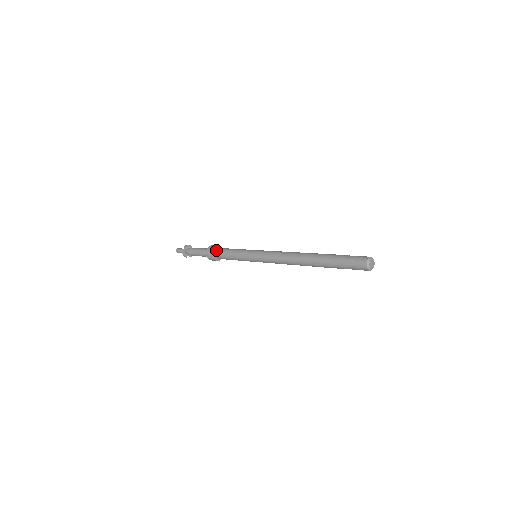
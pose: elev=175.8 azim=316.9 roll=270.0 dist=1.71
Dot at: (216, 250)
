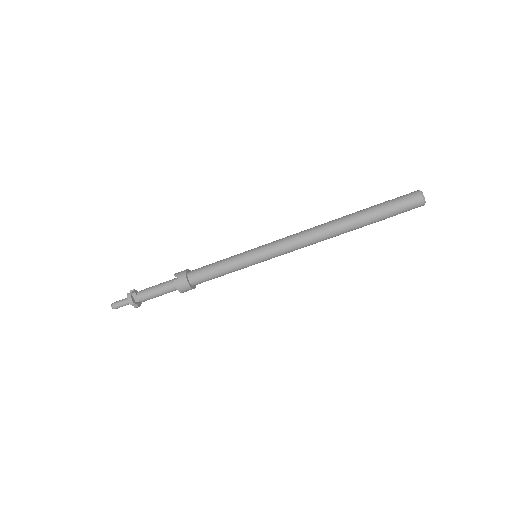
Dot at: (190, 271)
